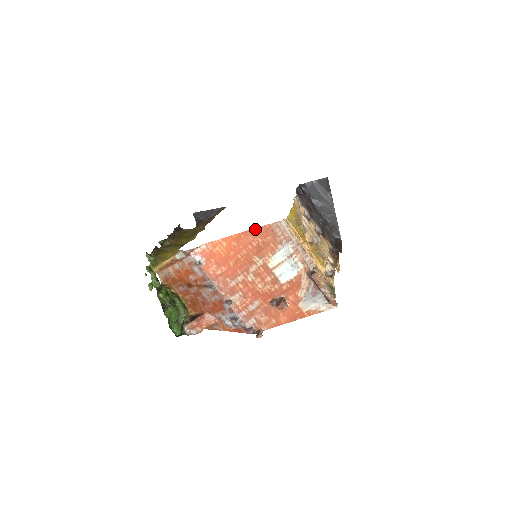
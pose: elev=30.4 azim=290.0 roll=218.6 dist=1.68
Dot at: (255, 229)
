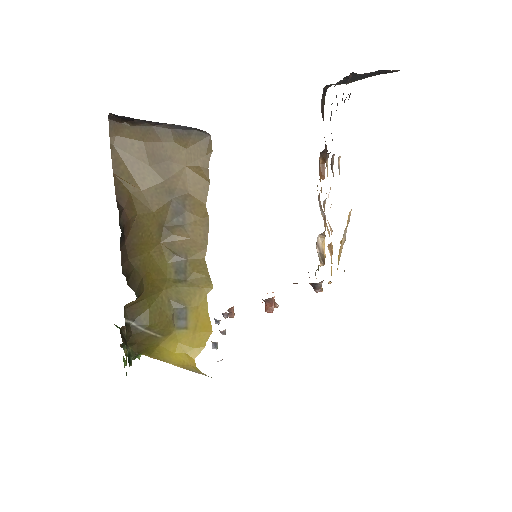
Dot at: occluded
